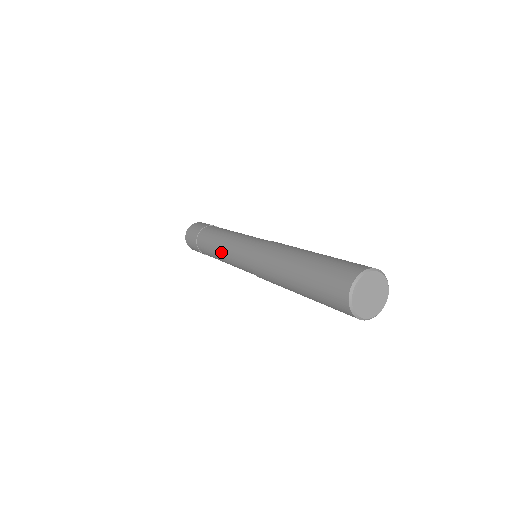
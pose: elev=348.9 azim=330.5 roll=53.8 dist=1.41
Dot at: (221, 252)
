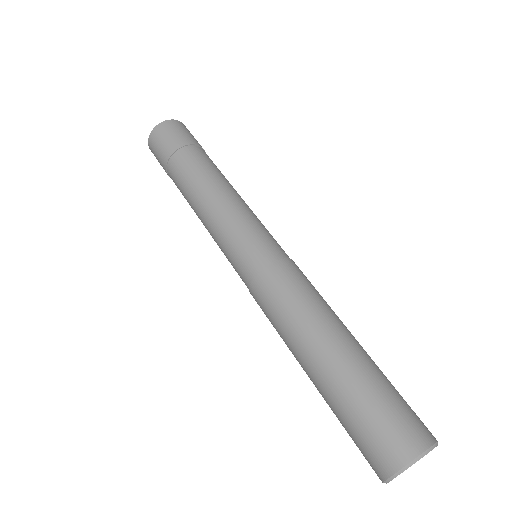
Dot at: (205, 227)
